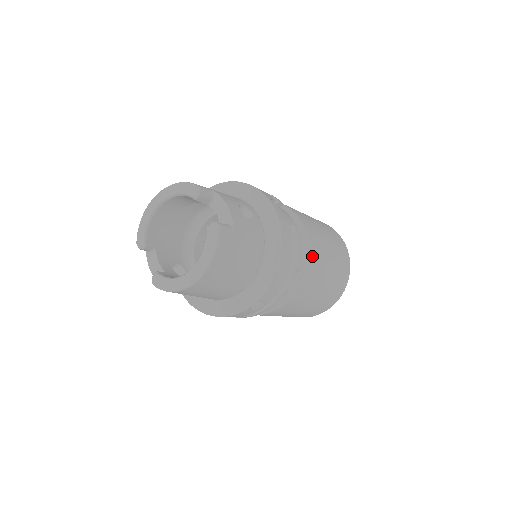
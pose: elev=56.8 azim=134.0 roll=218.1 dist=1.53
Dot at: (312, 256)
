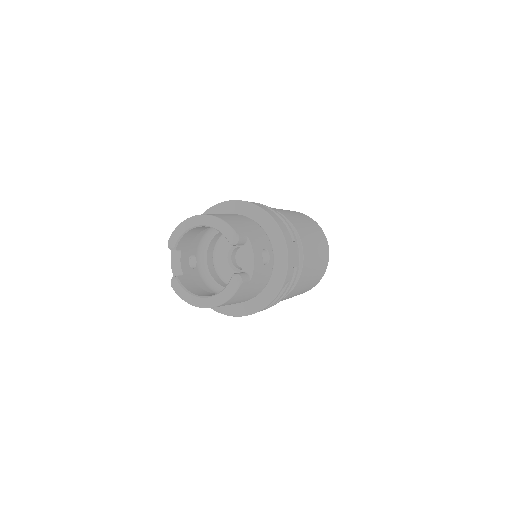
Dot at: (299, 283)
